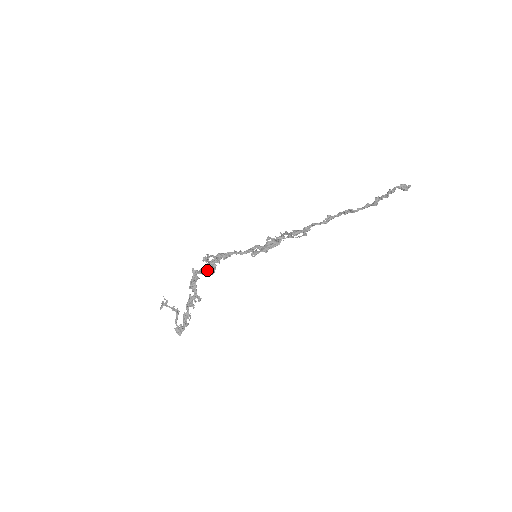
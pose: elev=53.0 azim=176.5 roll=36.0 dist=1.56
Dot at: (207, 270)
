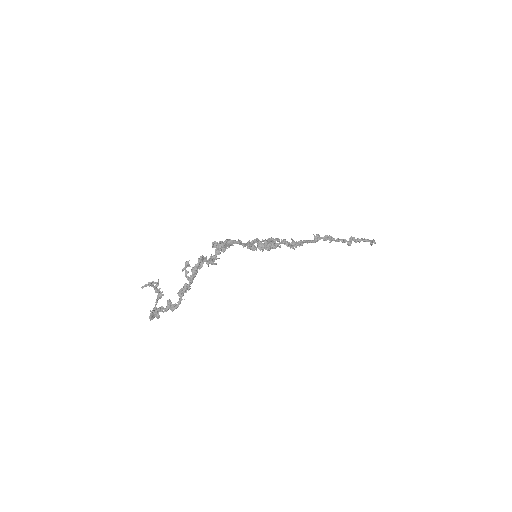
Dot at: (212, 258)
